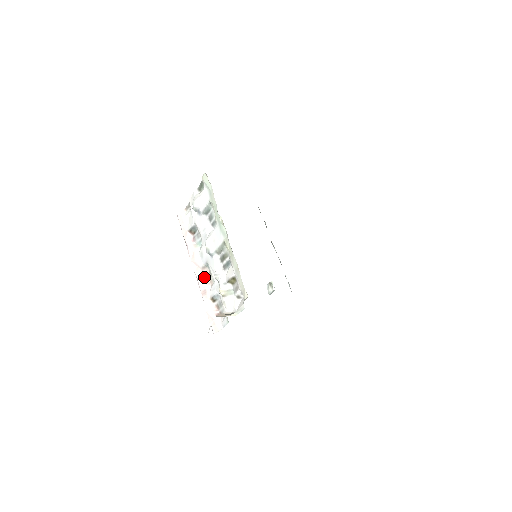
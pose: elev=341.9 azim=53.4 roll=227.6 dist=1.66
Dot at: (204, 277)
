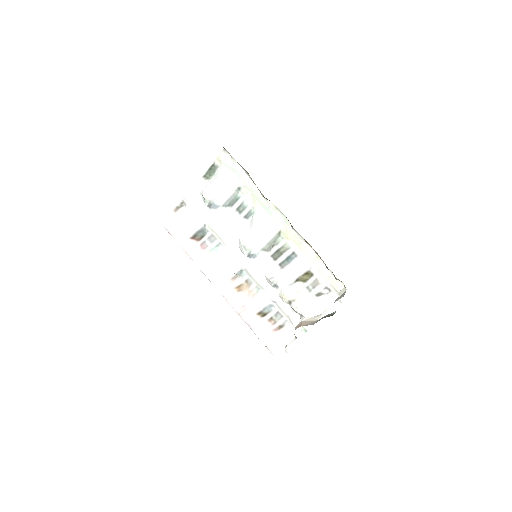
Dot at: (237, 290)
